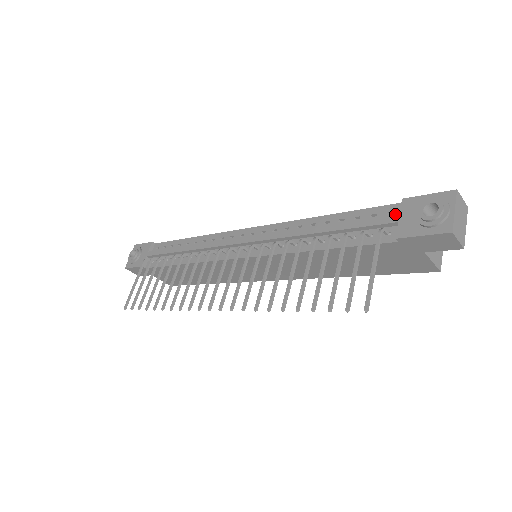
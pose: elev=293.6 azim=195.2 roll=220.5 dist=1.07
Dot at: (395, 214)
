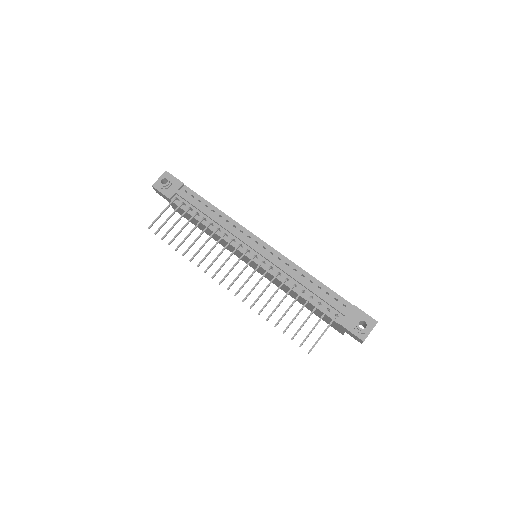
Dot at: (346, 308)
